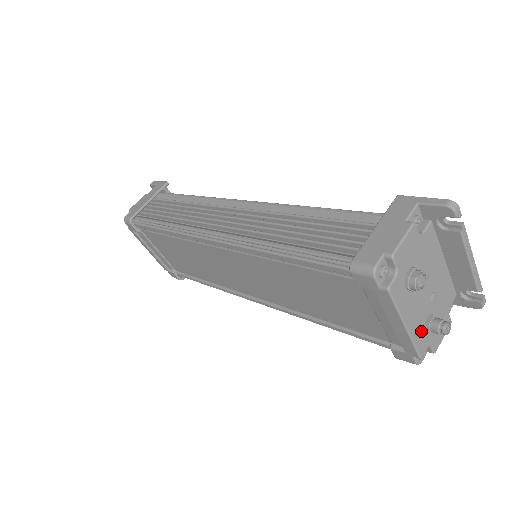
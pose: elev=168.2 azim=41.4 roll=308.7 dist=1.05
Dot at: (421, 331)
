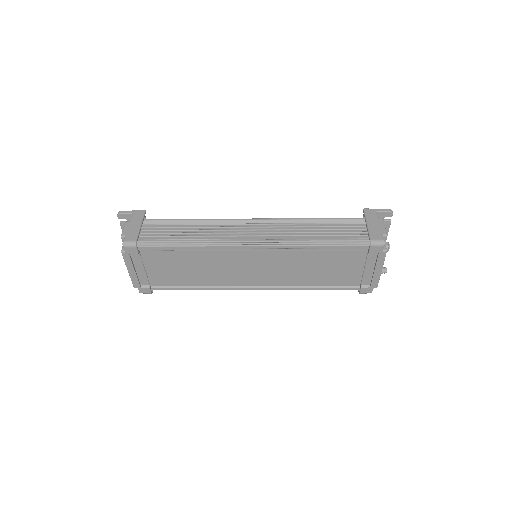
Dot at: occluded
